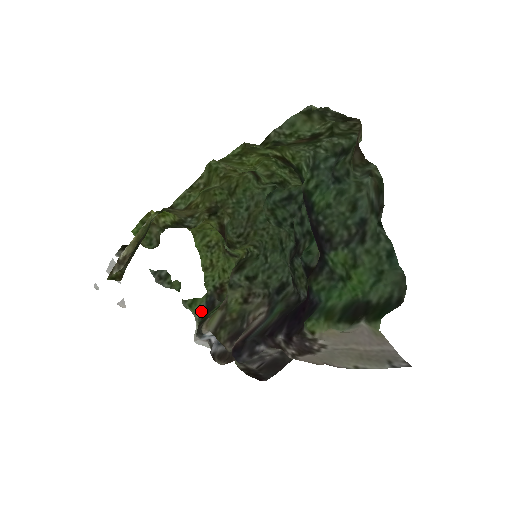
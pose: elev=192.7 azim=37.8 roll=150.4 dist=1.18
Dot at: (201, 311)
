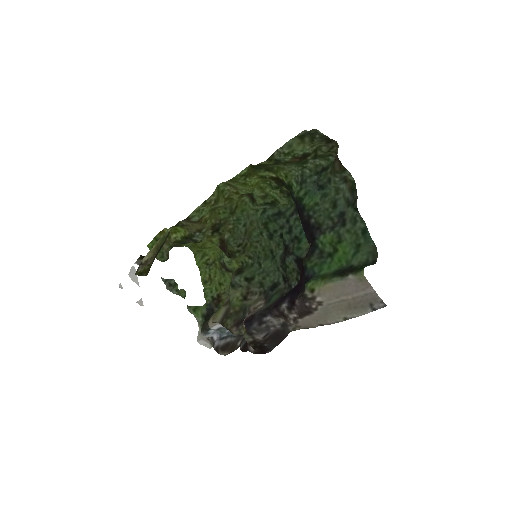
Dot at: (203, 315)
